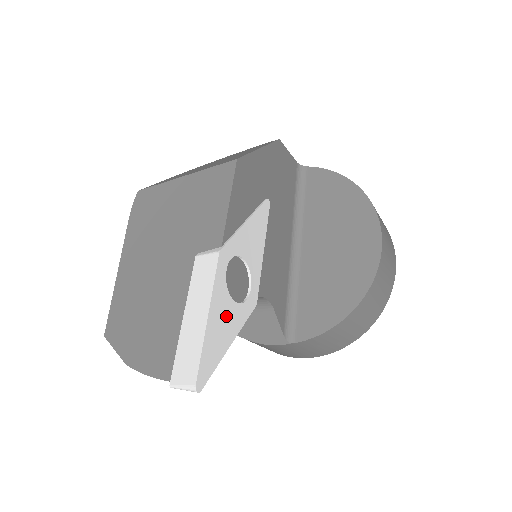
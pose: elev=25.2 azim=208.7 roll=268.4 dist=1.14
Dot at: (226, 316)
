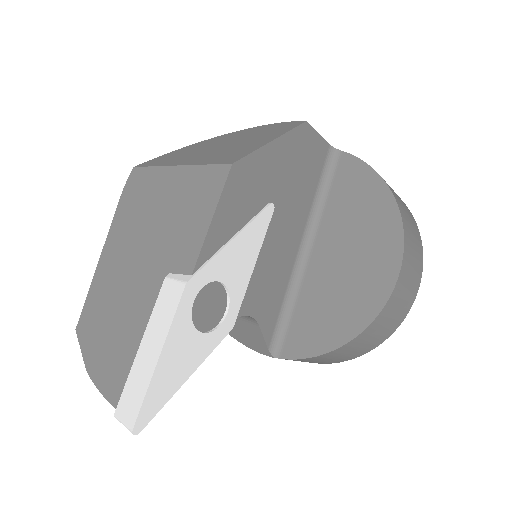
Dot at: (186, 350)
